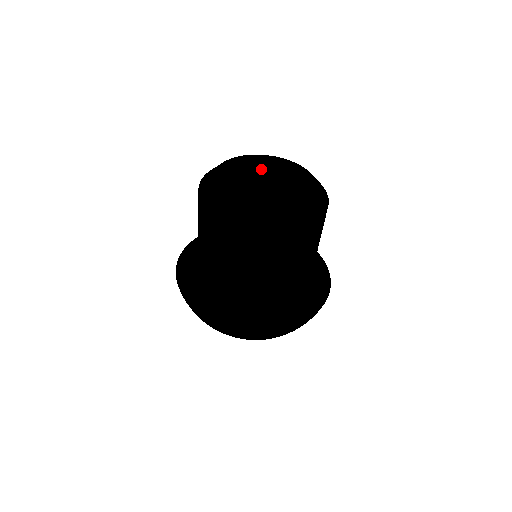
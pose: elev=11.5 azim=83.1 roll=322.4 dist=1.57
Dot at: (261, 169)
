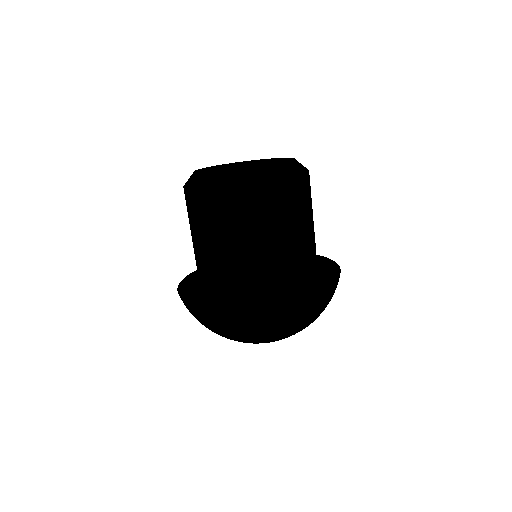
Dot at: occluded
